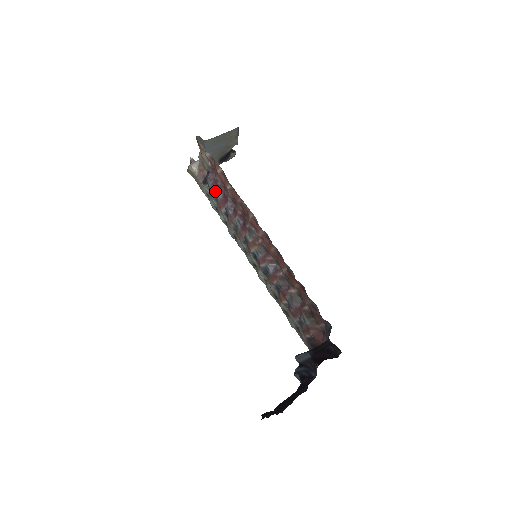
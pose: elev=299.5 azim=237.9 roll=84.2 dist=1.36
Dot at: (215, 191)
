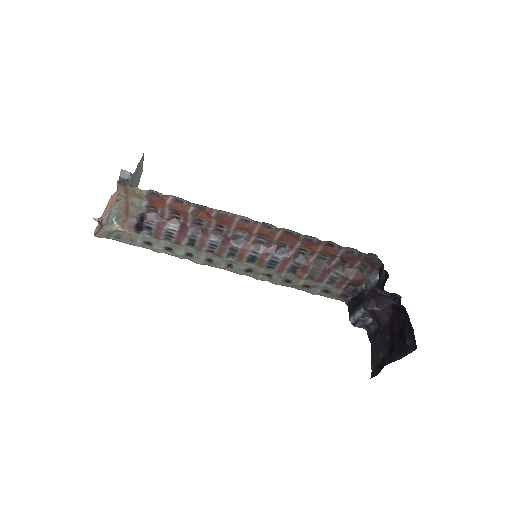
Dot at: (166, 228)
